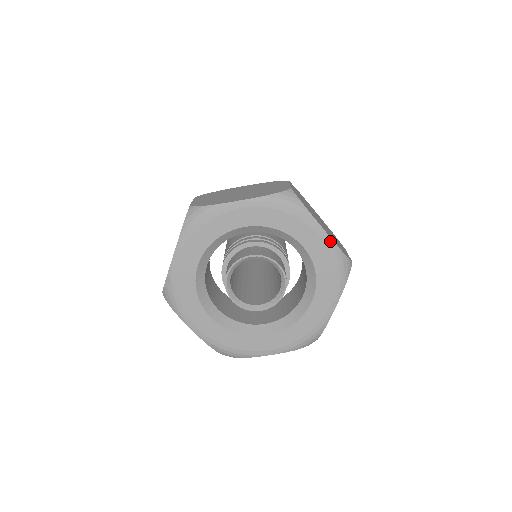
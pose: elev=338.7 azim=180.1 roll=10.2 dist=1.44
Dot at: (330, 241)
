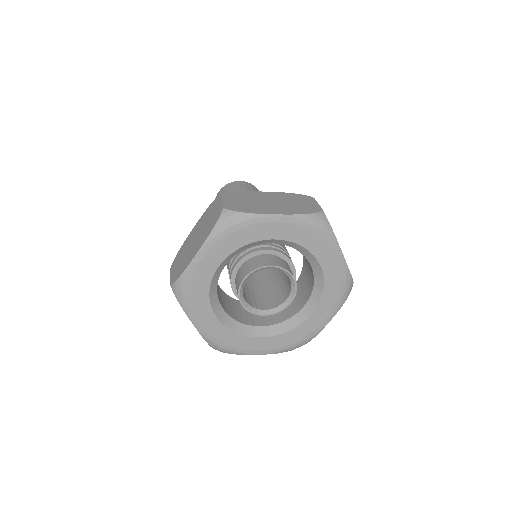
Dot at: (289, 217)
